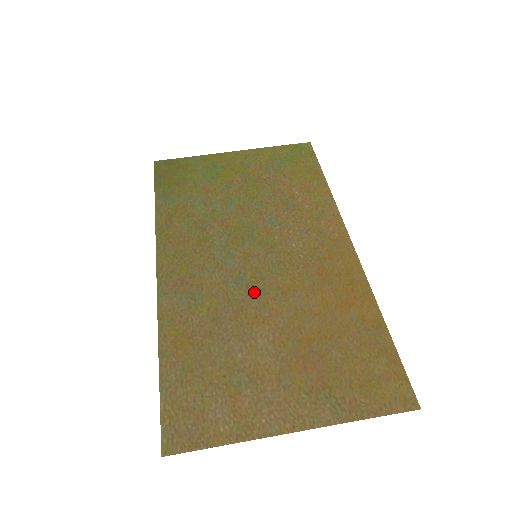
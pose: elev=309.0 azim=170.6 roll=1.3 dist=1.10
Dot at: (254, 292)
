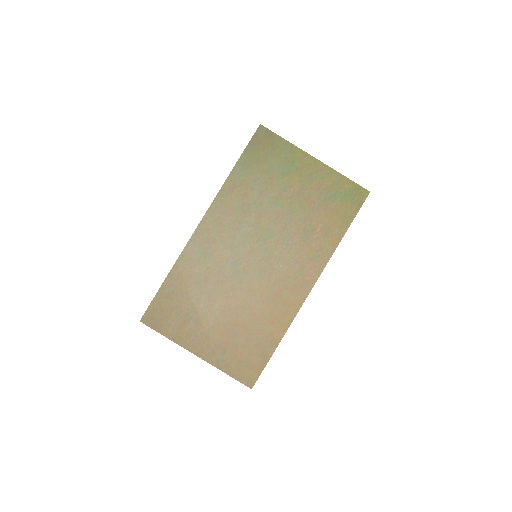
Dot at: (236, 278)
